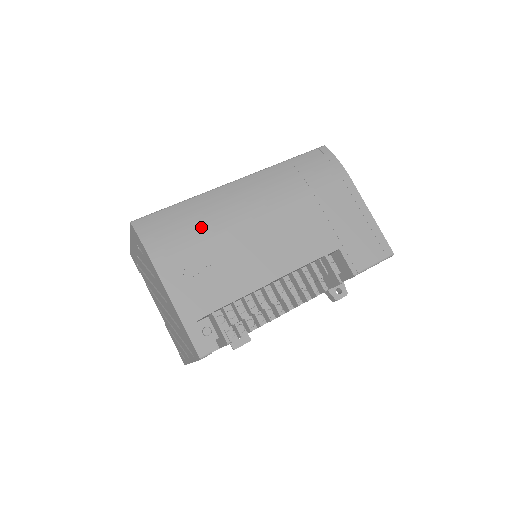
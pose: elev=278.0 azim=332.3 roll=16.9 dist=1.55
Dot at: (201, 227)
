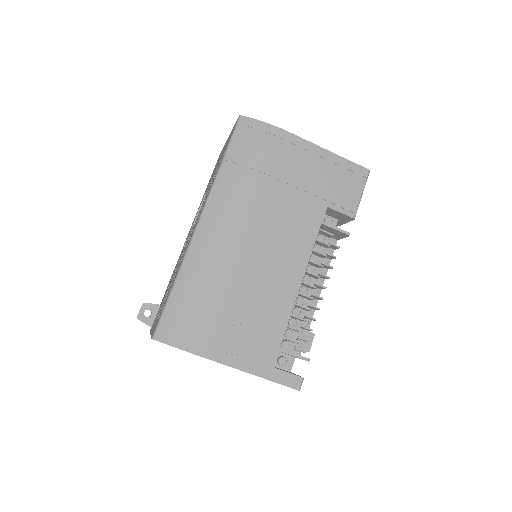
Dot at: (212, 292)
